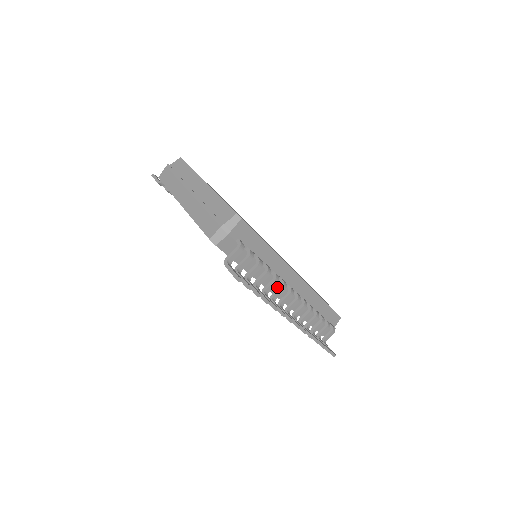
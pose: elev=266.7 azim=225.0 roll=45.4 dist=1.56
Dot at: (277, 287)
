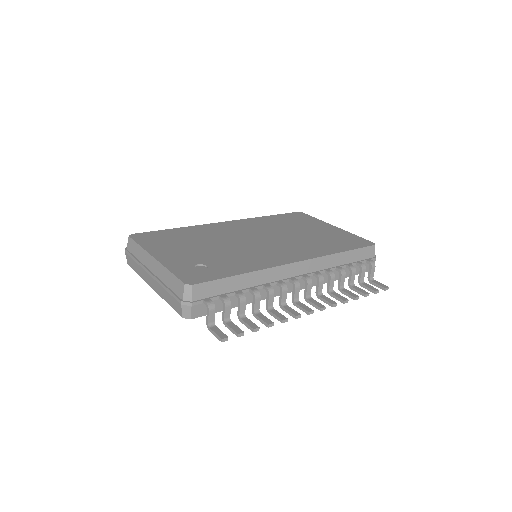
Dot at: occluded
